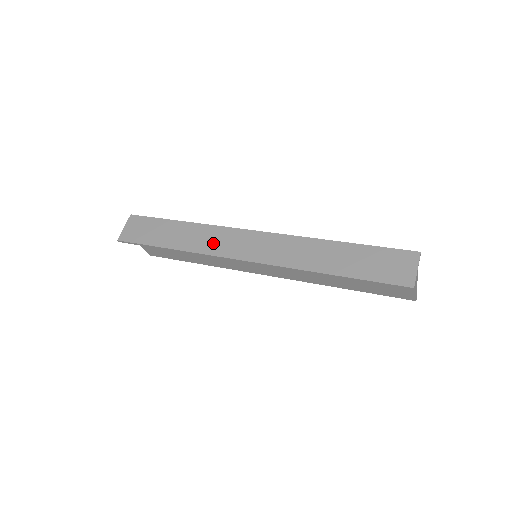
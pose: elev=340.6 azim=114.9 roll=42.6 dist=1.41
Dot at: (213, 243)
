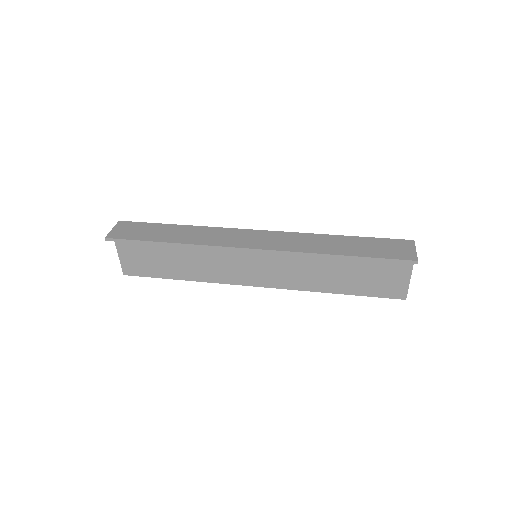
Dot at: (216, 238)
